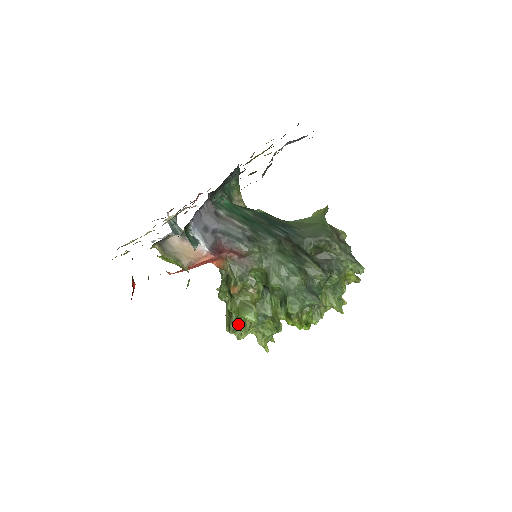
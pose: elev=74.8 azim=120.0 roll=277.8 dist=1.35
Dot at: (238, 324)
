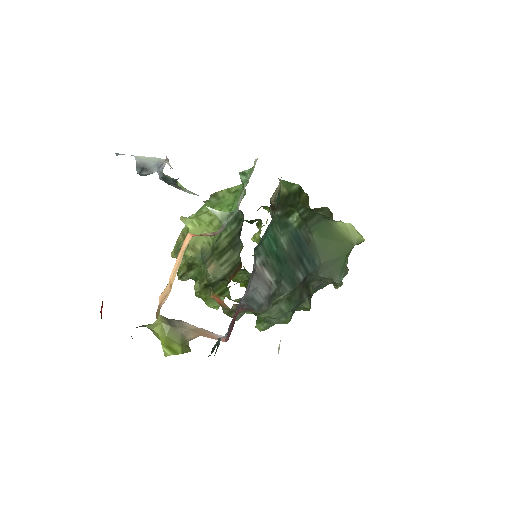
Dot at: (192, 279)
